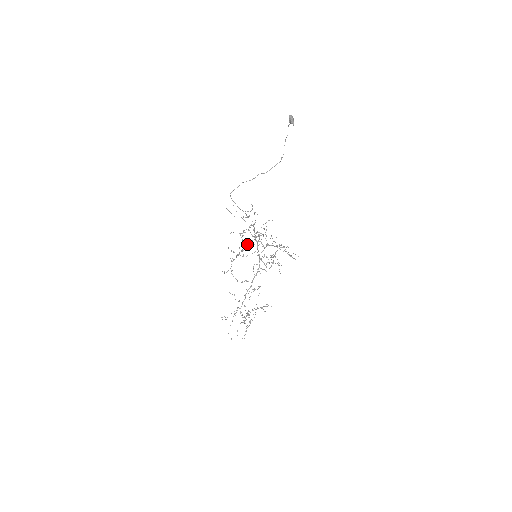
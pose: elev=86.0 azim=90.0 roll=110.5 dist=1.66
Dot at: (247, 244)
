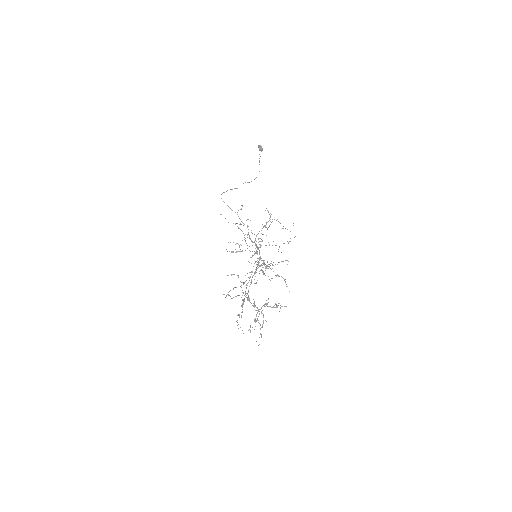
Dot at: (249, 280)
